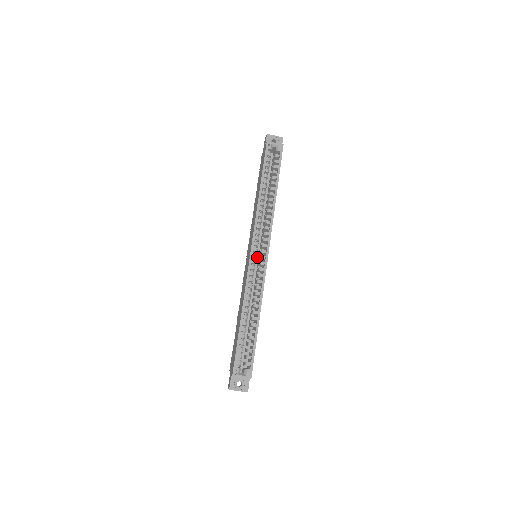
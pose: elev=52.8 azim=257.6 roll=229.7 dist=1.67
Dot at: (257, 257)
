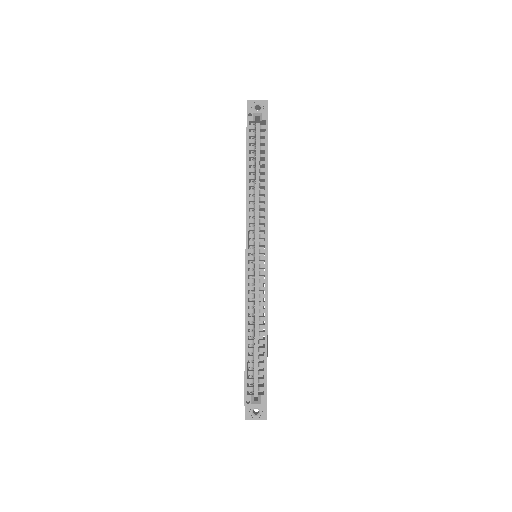
Dot at: (257, 257)
